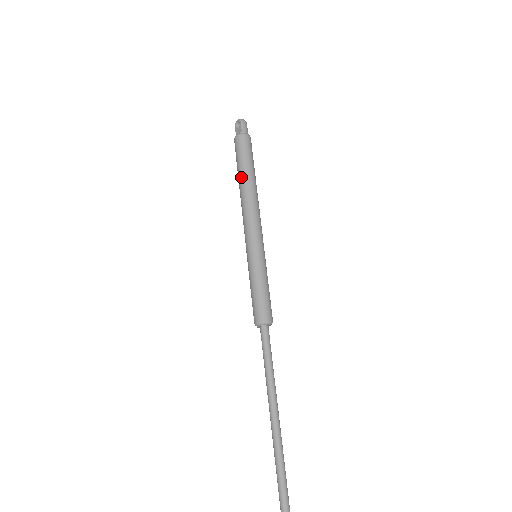
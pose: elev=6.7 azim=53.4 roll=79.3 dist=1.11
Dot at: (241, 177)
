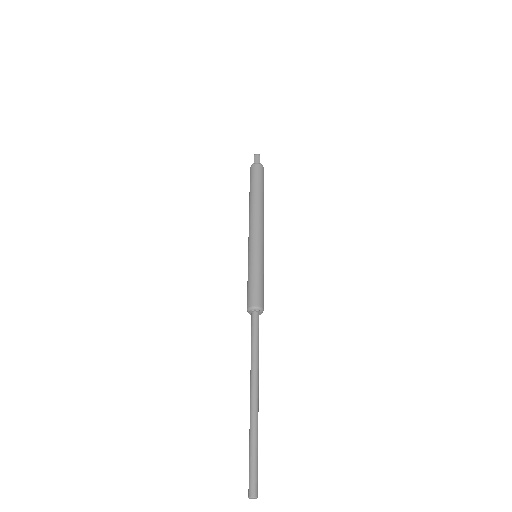
Dot at: (249, 197)
